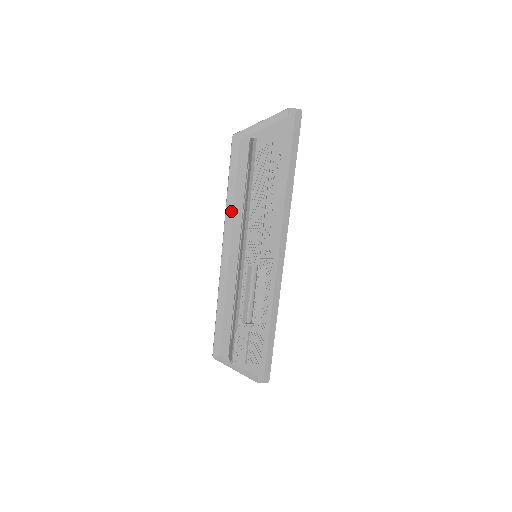
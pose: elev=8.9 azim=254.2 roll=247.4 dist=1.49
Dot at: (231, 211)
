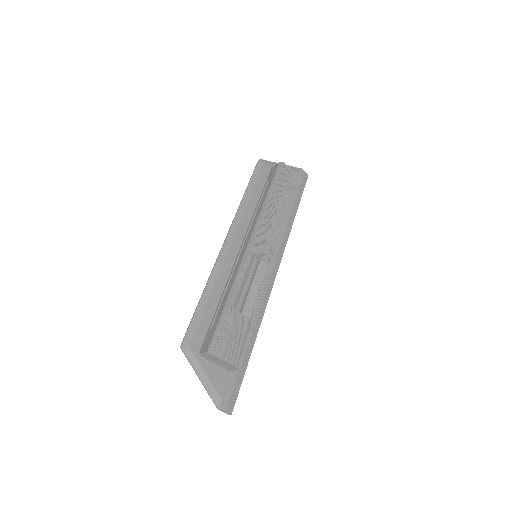
Dot at: (244, 209)
